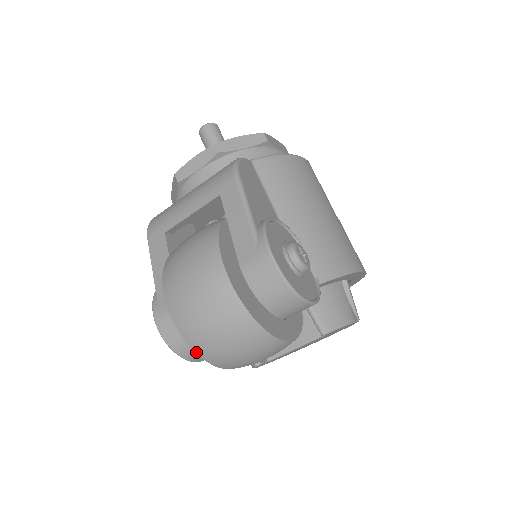
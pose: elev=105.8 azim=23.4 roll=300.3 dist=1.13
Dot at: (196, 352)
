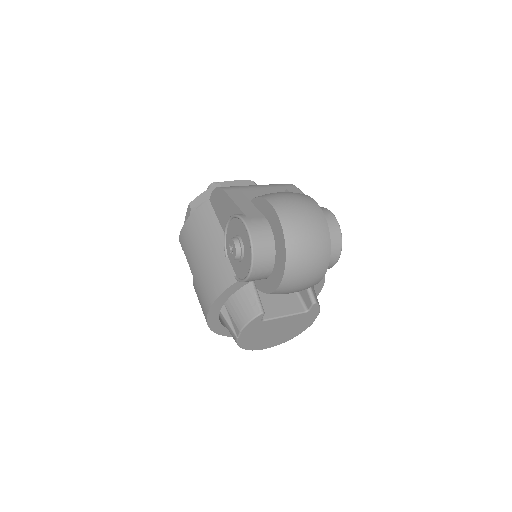
Dot at: (286, 243)
